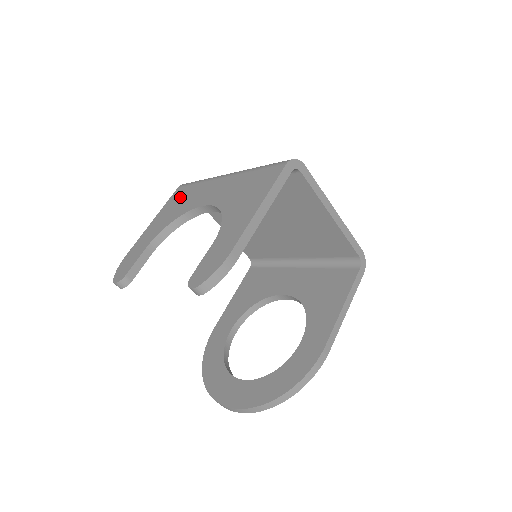
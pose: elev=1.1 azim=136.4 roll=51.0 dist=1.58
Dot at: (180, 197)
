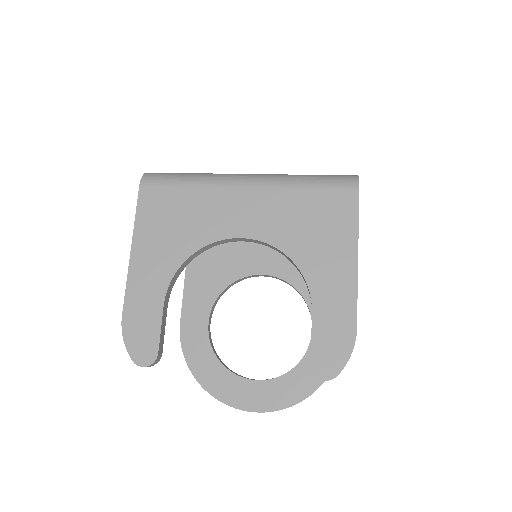
Dot at: (165, 209)
